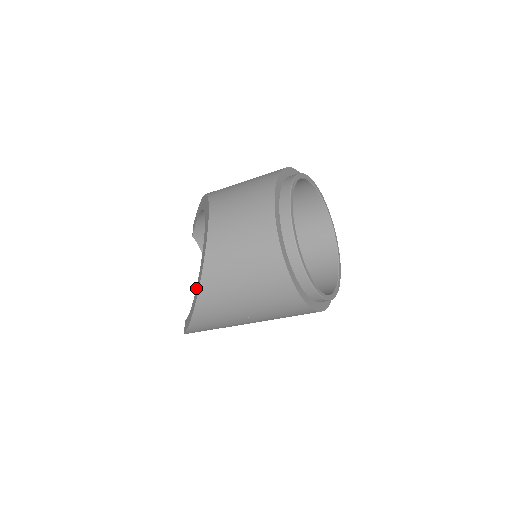
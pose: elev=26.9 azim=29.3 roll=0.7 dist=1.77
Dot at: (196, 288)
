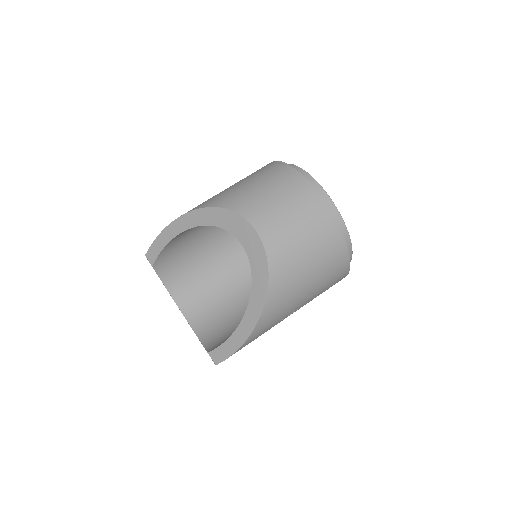
Dot at: (250, 302)
